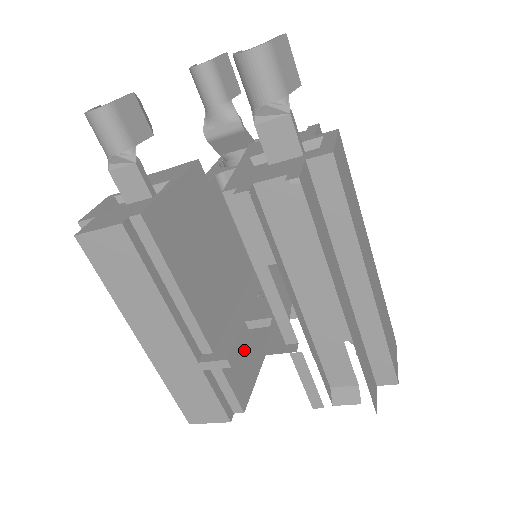
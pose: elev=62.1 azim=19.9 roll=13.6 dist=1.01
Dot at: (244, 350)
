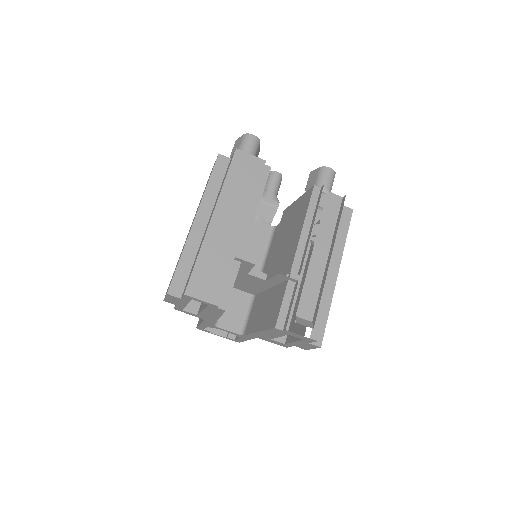
Dot at: occluded
